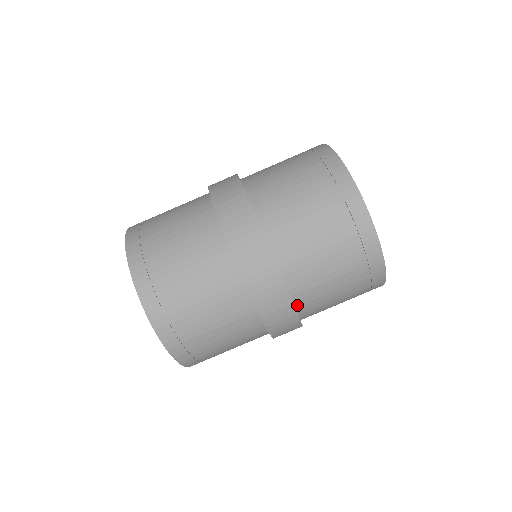
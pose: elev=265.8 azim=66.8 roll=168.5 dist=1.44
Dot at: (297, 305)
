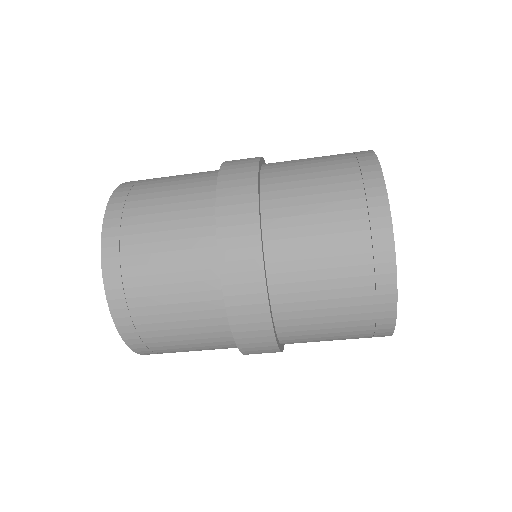
Dot at: (279, 331)
